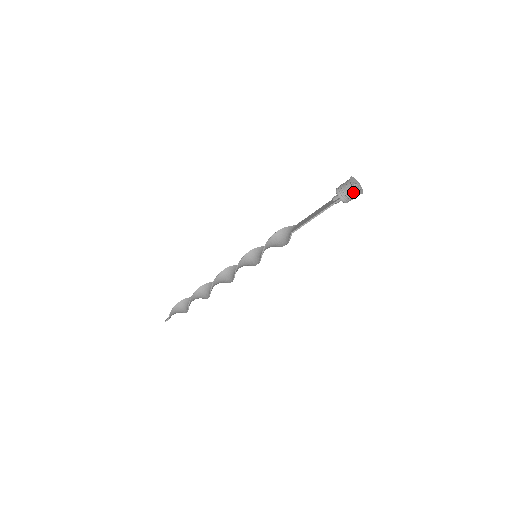
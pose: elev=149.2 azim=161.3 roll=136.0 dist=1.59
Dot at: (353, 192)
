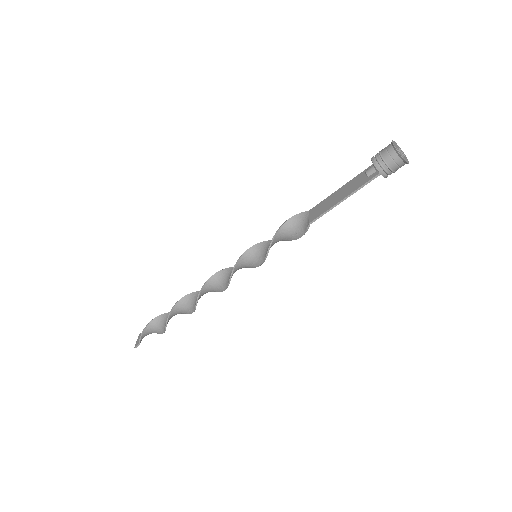
Dot at: (399, 162)
